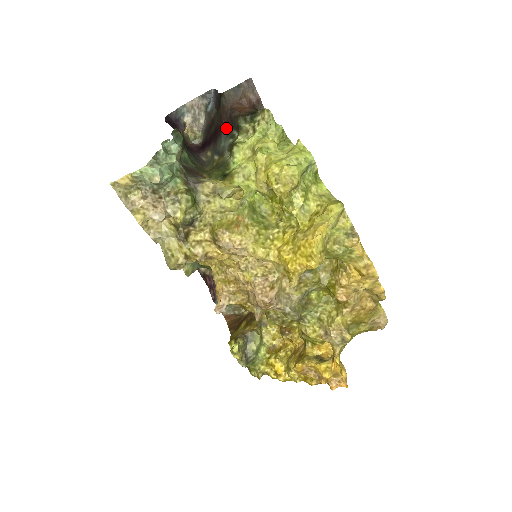
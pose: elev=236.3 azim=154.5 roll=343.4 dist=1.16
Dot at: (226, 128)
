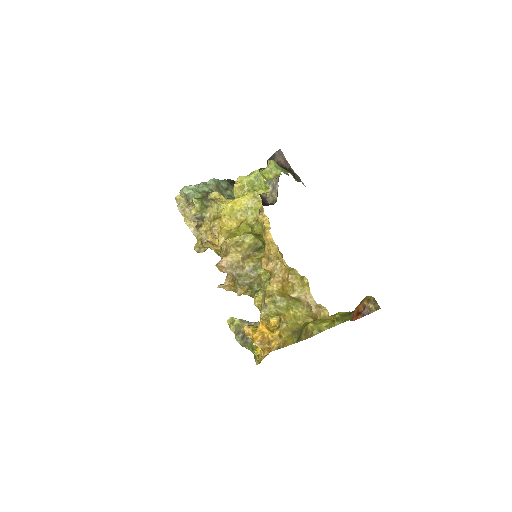
Dot at: occluded
